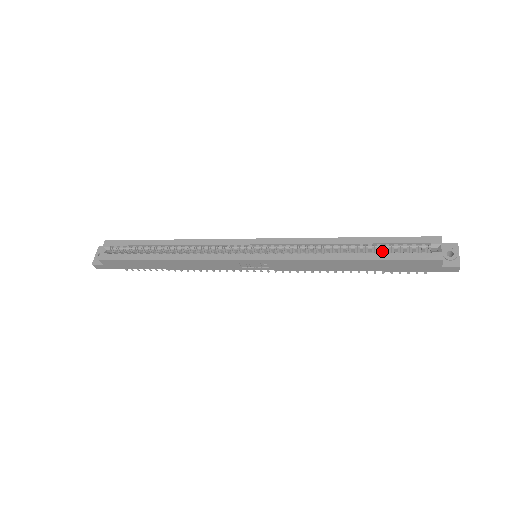
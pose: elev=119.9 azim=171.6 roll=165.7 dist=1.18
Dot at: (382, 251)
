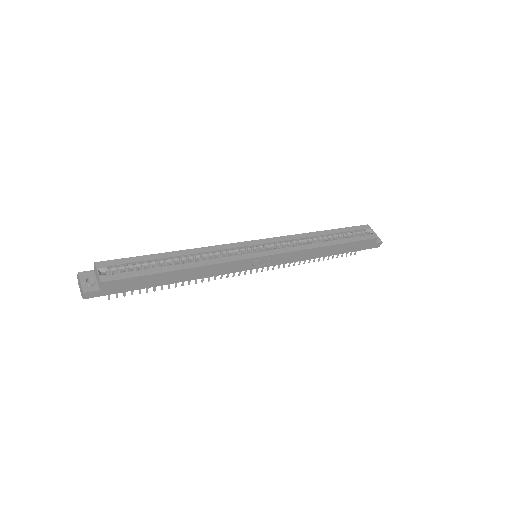
Dot at: occluded
